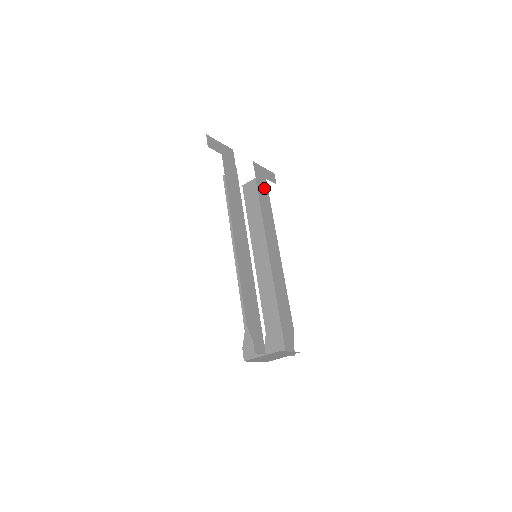
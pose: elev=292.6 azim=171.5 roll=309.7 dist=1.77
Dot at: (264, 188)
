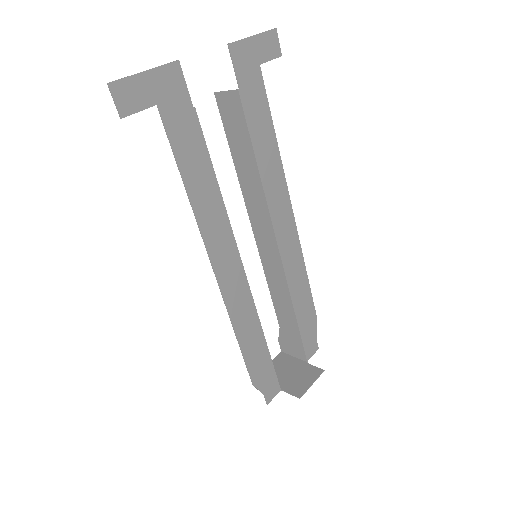
Dot at: (258, 97)
